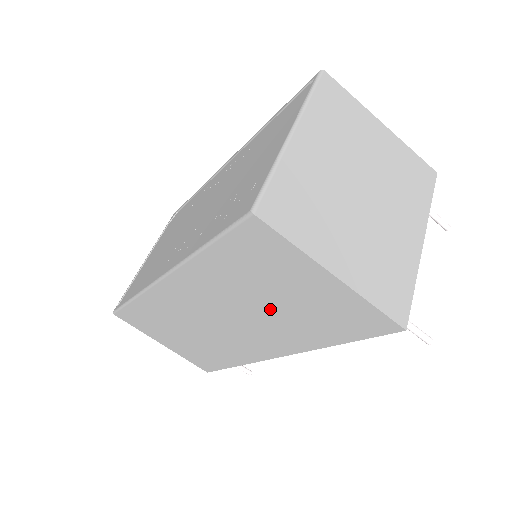
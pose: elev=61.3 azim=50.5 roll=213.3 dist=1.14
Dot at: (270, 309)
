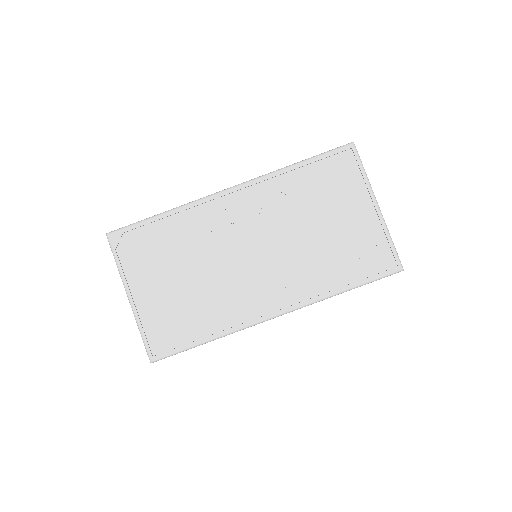
Dot at: occluded
